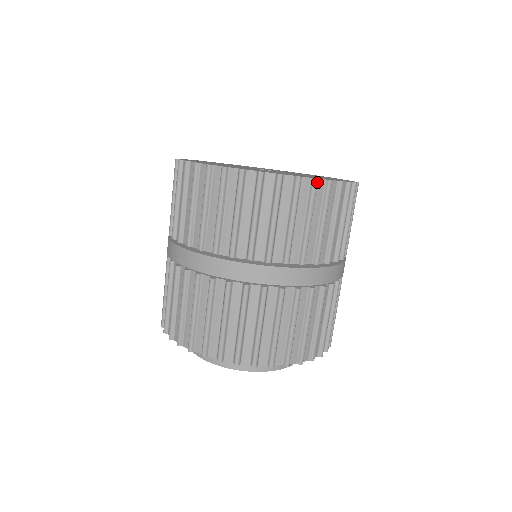
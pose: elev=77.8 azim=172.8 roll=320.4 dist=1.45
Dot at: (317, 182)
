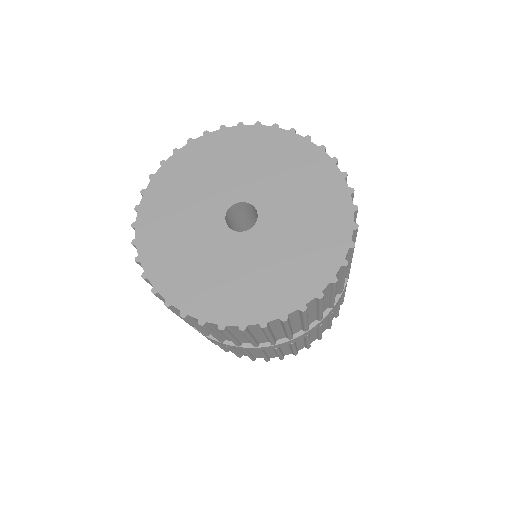
Dot at: (185, 318)
